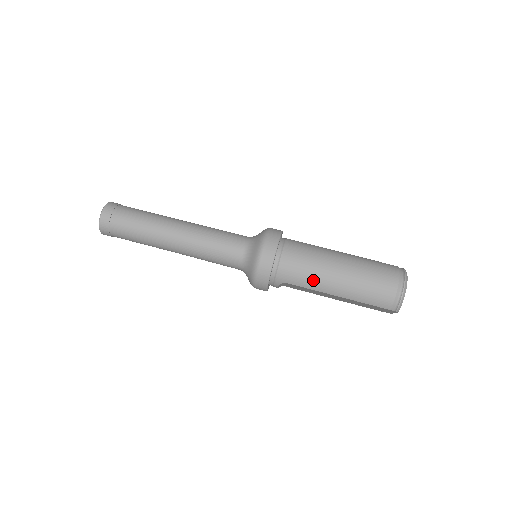
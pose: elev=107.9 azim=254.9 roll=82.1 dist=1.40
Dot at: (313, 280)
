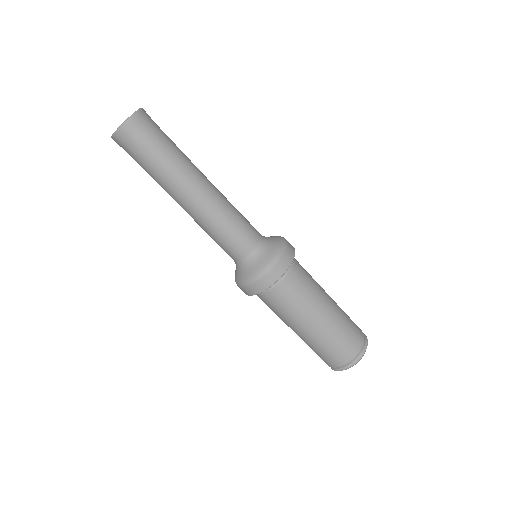
Dot at: (286, 318)
